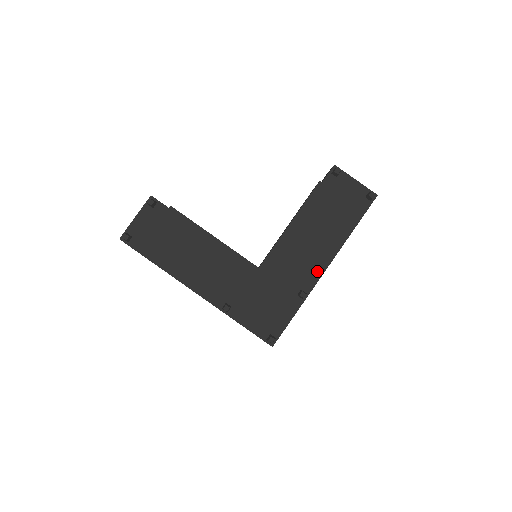
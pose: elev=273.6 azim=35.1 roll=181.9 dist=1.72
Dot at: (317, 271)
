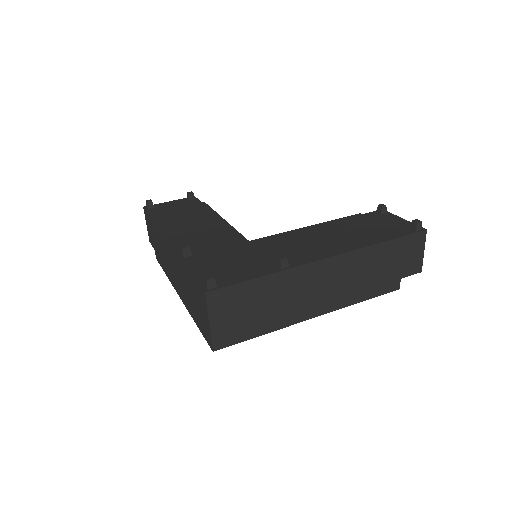
Dot at: (316, 256)
